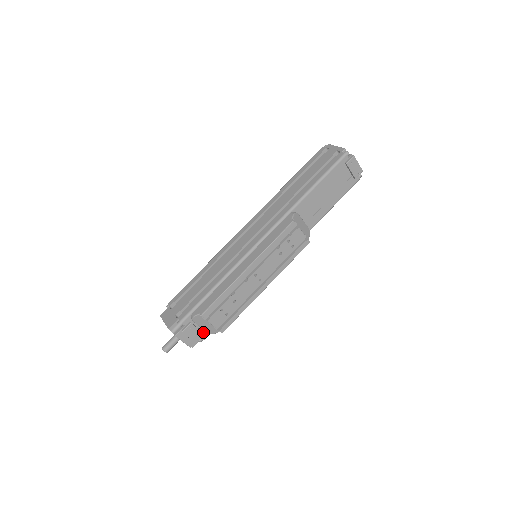
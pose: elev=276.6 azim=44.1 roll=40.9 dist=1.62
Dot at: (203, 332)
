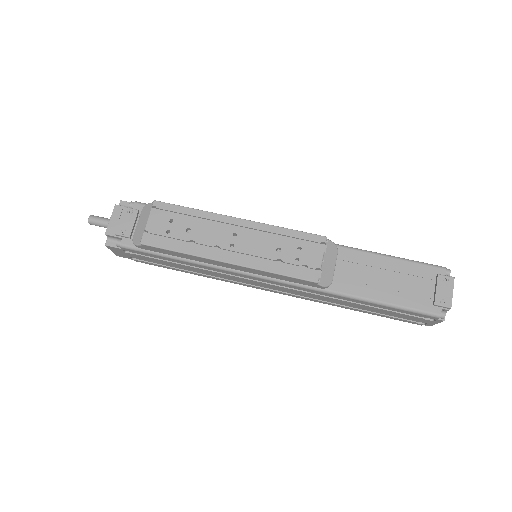
Dot at: (131, 236)
